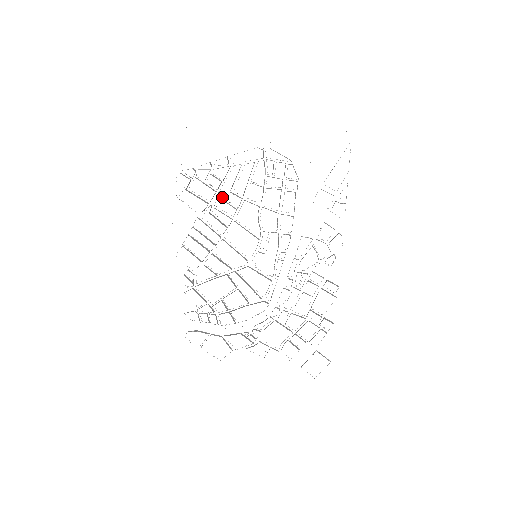
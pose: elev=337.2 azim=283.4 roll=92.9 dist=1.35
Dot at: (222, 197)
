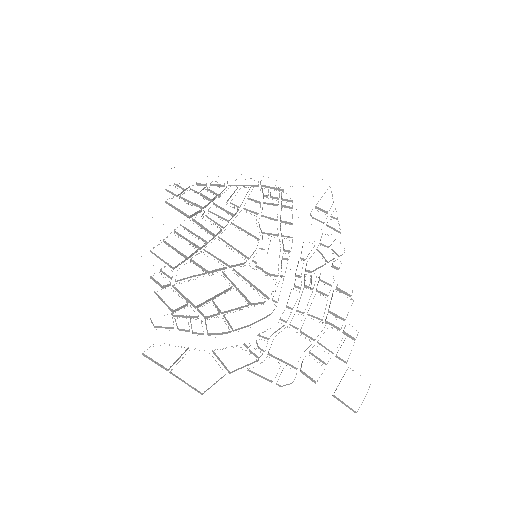
Dot at: (217, 205)
